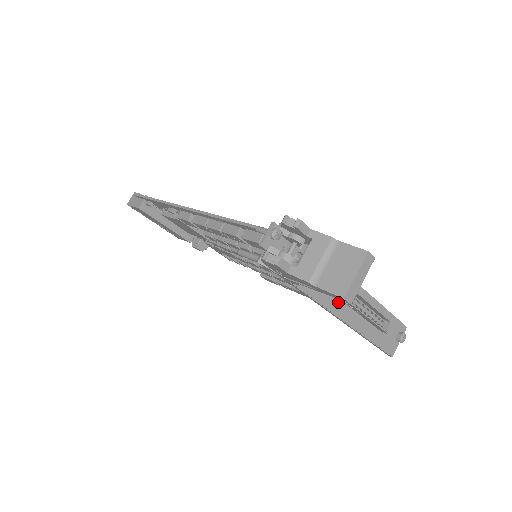
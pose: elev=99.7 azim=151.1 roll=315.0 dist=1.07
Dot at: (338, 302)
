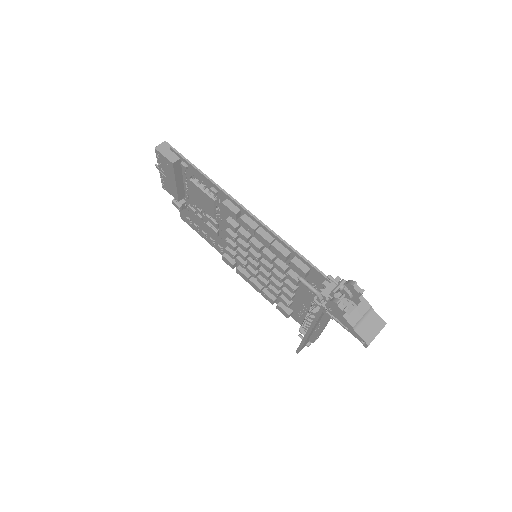
Dot at: (318, 323)
